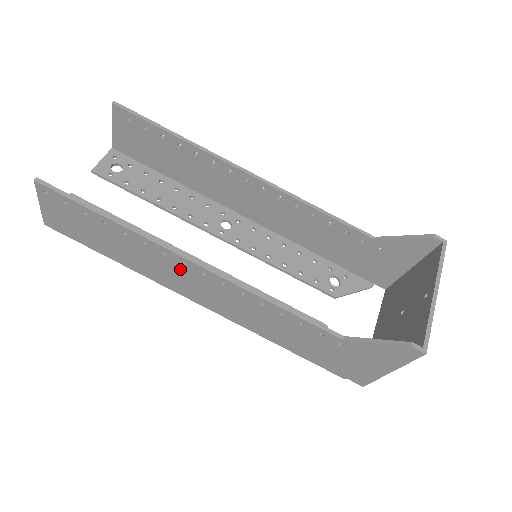
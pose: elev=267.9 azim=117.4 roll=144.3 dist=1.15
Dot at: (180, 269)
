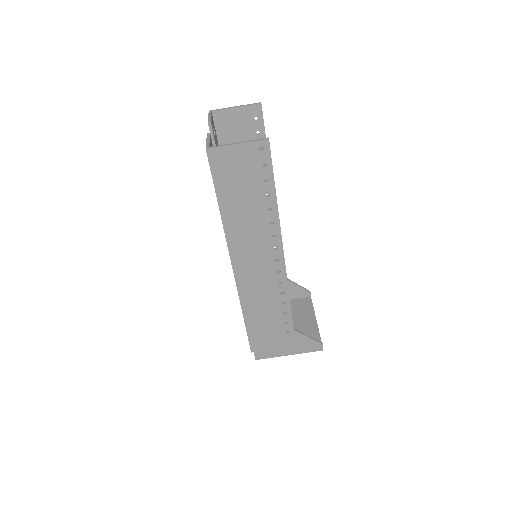
Dot at: (266, 248)
